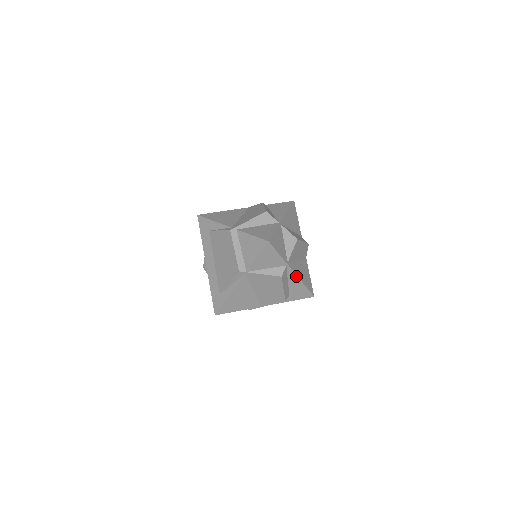
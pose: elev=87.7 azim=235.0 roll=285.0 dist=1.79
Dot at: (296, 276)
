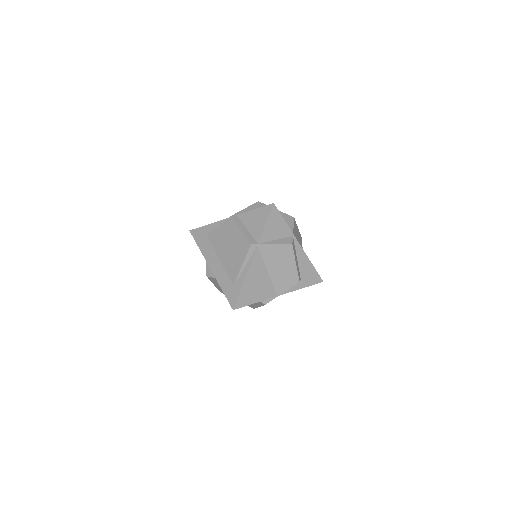
Dot at: (303, 252)
